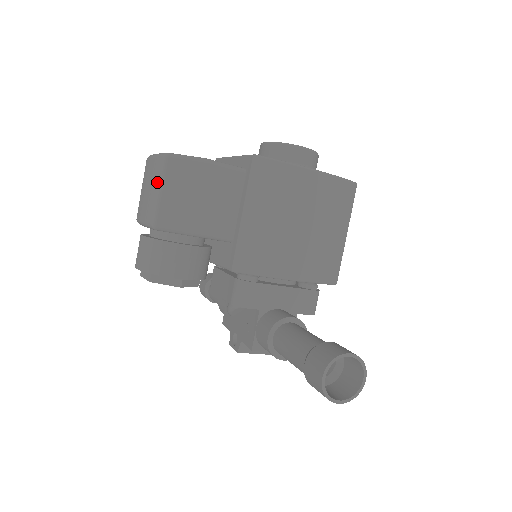
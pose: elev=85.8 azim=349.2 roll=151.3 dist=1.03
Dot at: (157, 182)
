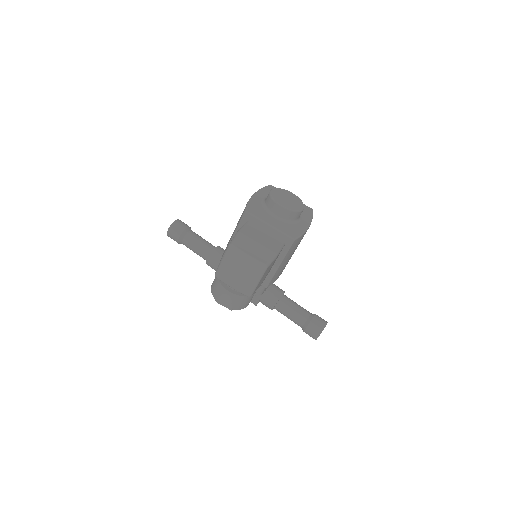
Dot at: (256, 278)
